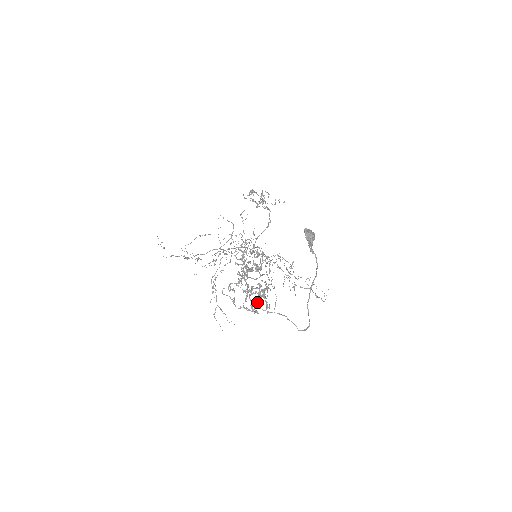
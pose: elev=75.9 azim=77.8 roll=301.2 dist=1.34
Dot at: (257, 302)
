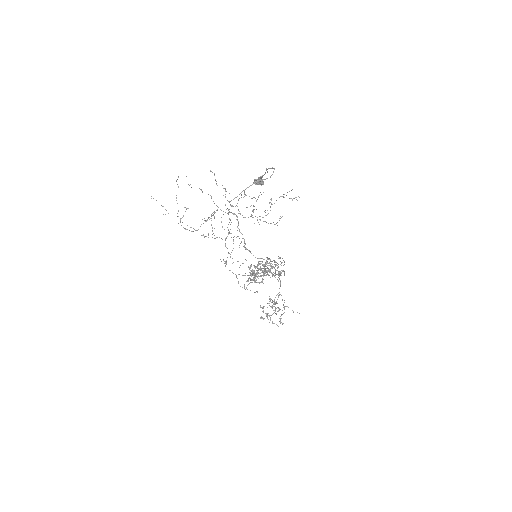
Dot at: (276, 274)
